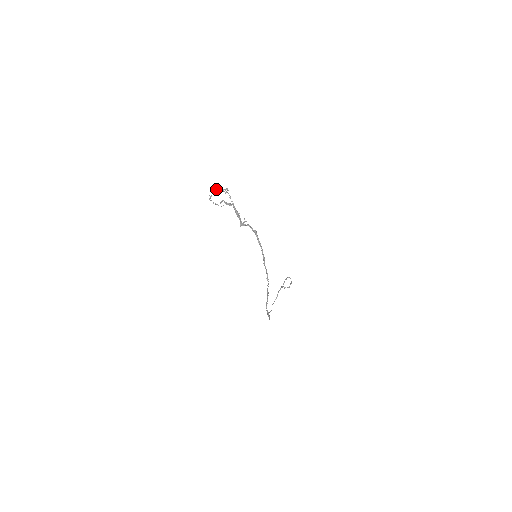
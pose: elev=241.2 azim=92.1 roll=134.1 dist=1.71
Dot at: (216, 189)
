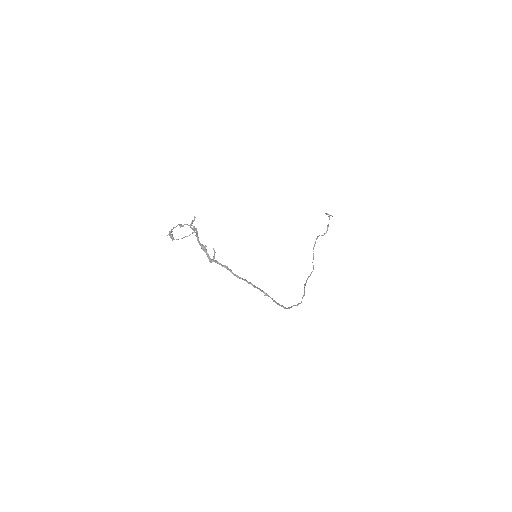
Dot at: (170, 233)
